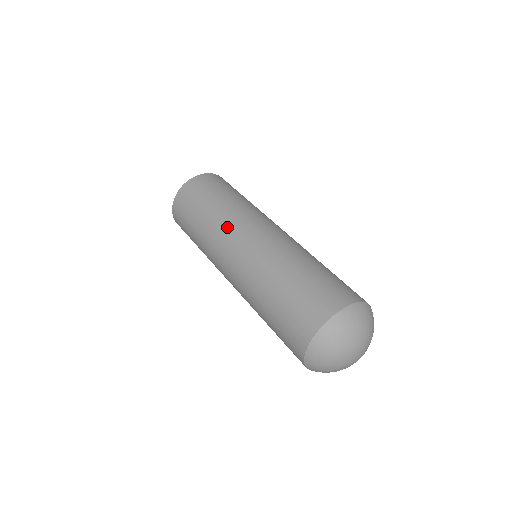
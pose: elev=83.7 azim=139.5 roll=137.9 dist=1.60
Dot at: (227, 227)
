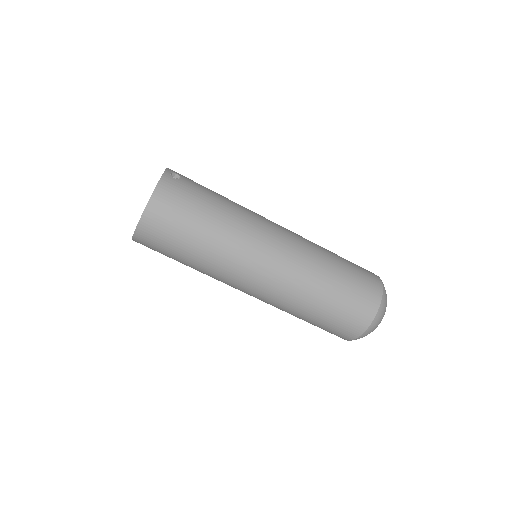
Dot at: (236, 263)
